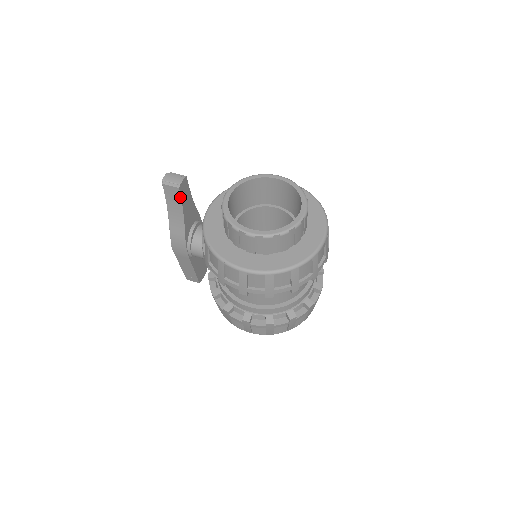
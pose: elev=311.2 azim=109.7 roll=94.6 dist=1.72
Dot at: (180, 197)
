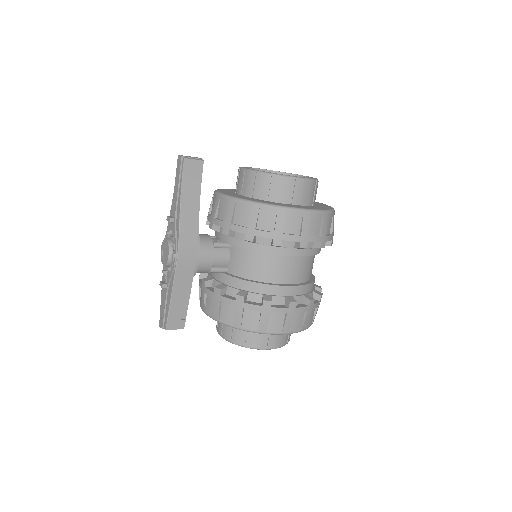
Dot at: (201, 174)
